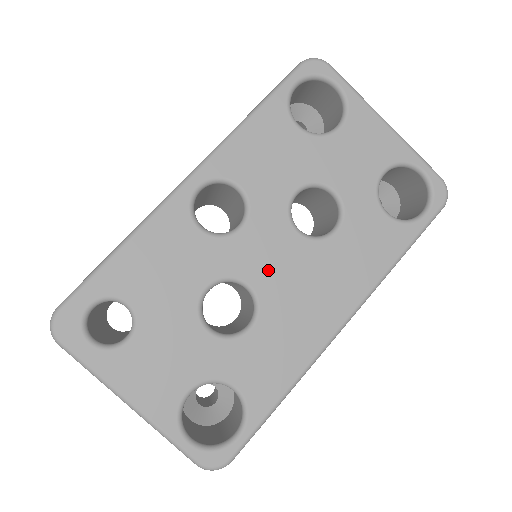
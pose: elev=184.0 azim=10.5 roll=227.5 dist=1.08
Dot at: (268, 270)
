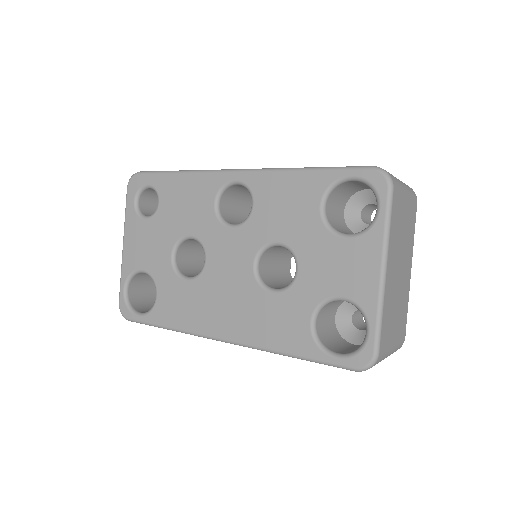
Dot at: (220, 264)
